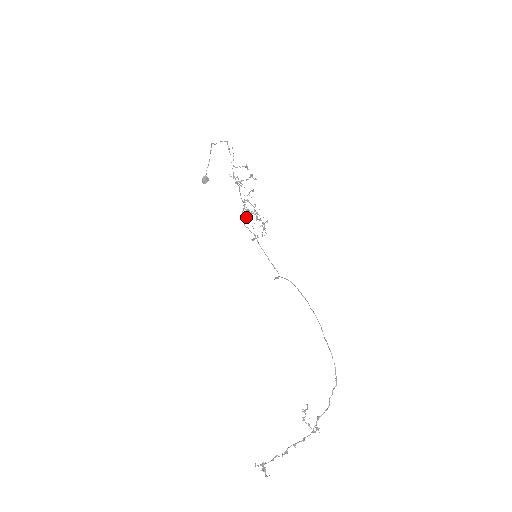
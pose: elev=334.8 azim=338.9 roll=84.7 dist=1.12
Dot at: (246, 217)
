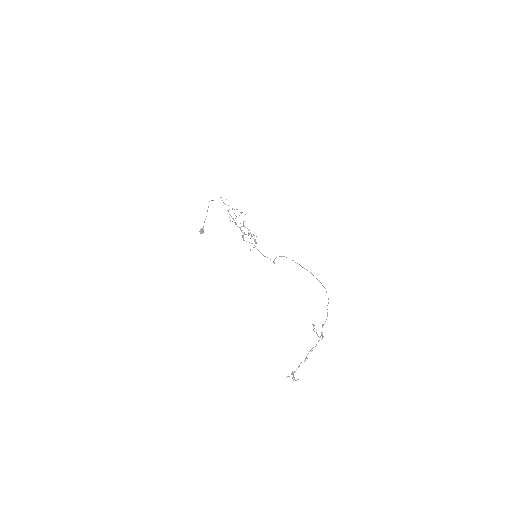
Dot at: (243, 237)
